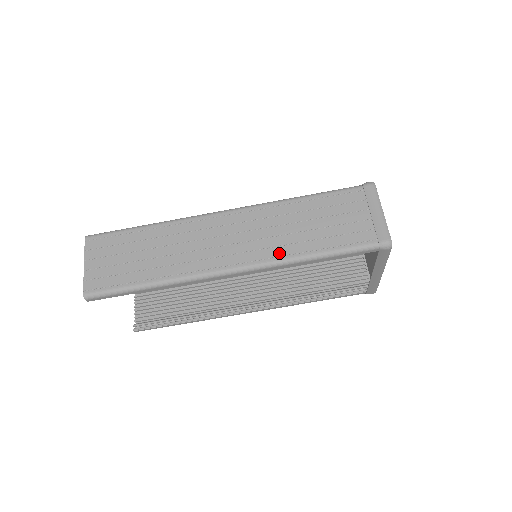
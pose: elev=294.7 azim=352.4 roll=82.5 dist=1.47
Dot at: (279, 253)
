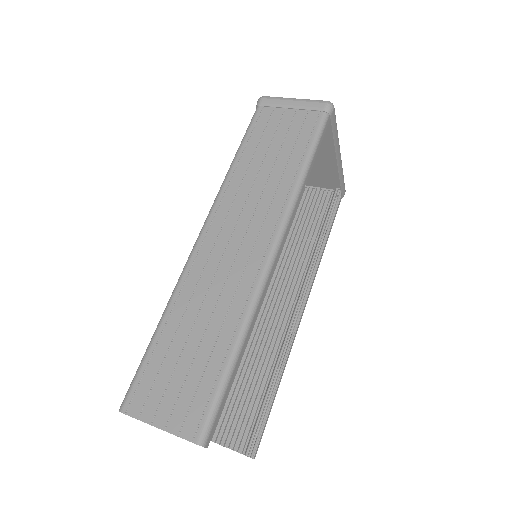
Dot at: (283, 197)
